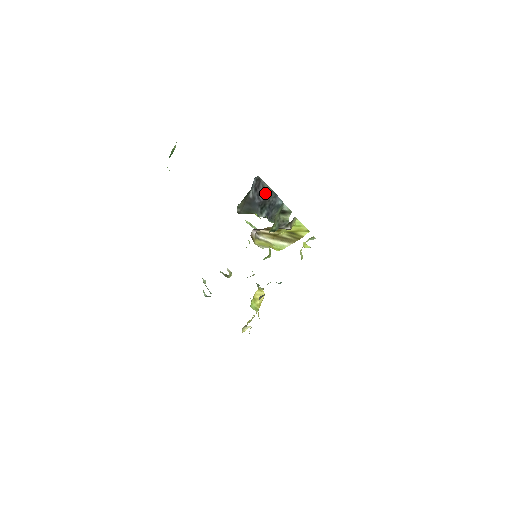
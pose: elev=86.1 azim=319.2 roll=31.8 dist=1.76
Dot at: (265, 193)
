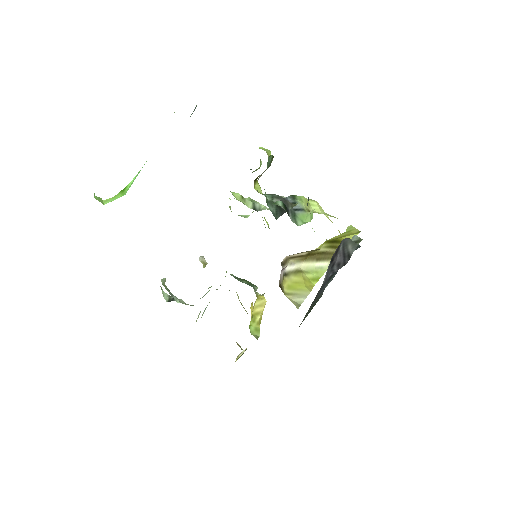
Dot at: (345, 256)
